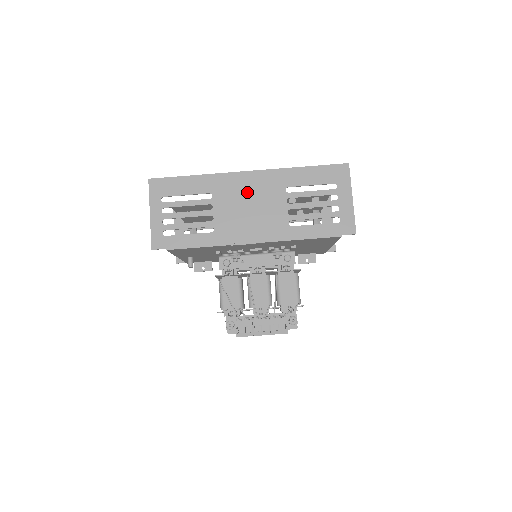
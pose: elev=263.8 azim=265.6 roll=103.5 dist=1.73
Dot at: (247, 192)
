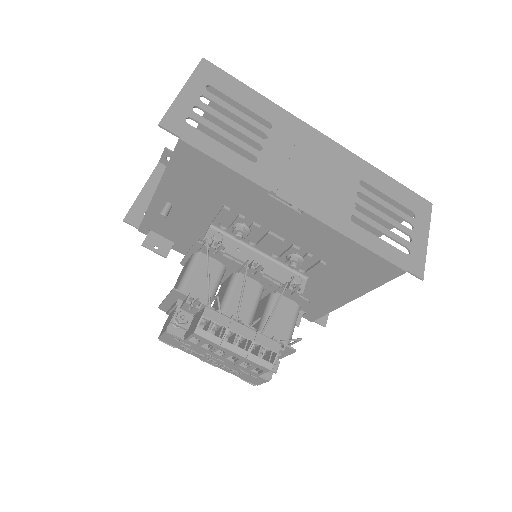
Dot at: (315, 153)
